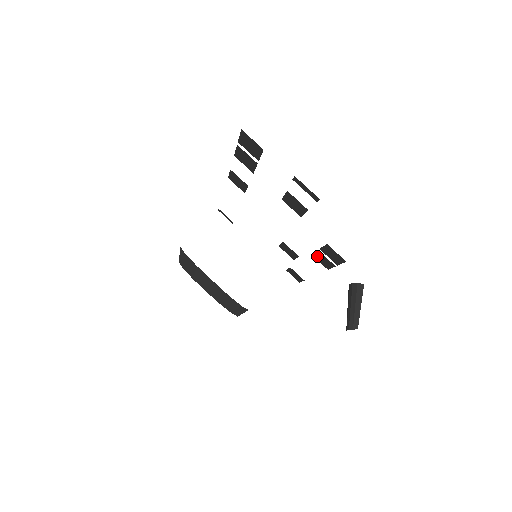
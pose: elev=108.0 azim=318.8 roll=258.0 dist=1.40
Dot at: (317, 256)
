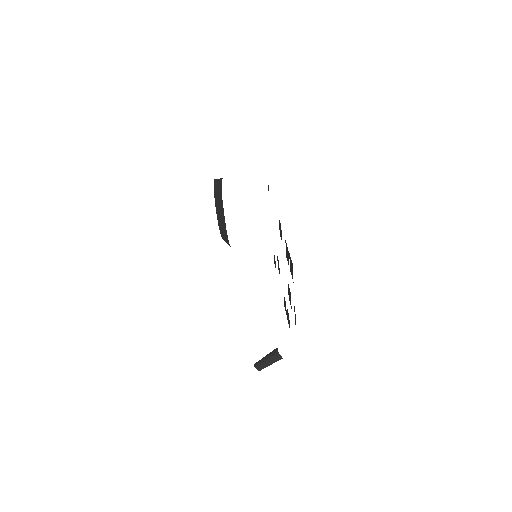
Dot at: occluded
